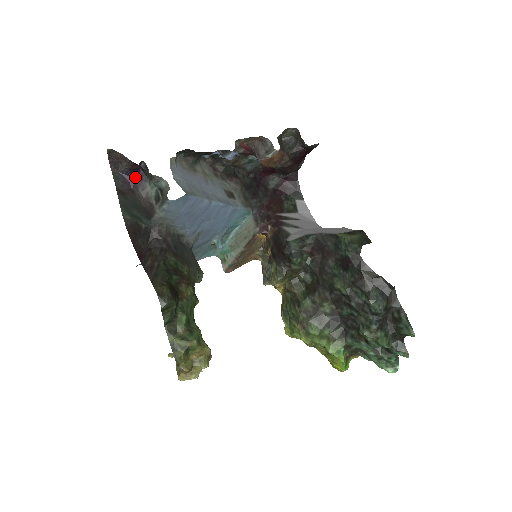
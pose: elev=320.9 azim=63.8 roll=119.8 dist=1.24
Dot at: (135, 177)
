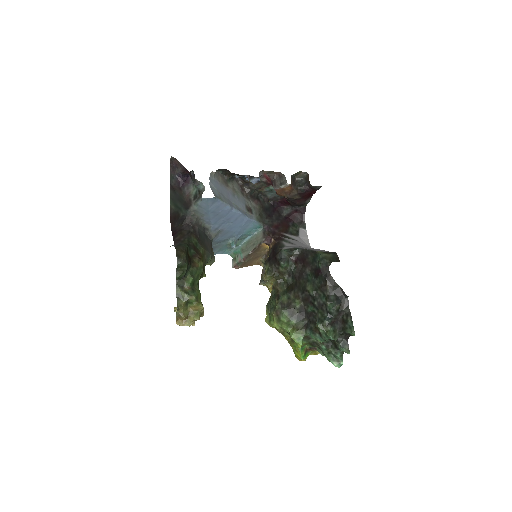
Dot at: (185, 180)
